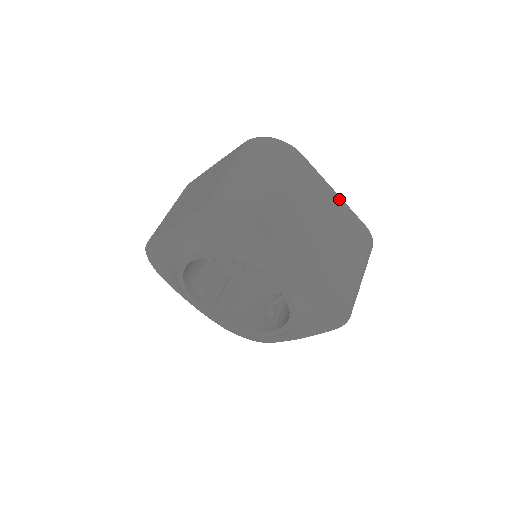
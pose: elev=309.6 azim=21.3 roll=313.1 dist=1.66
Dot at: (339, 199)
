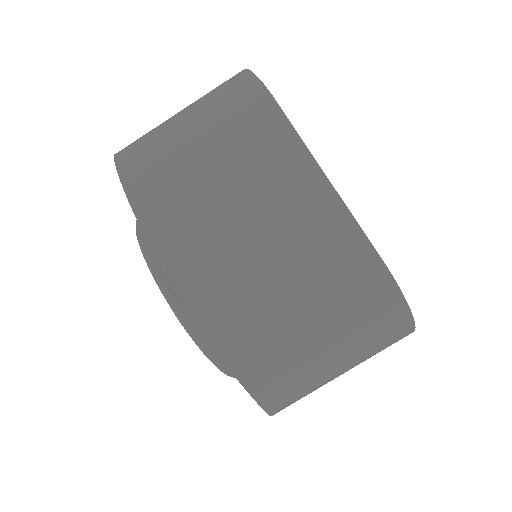
Dot at: occluded
